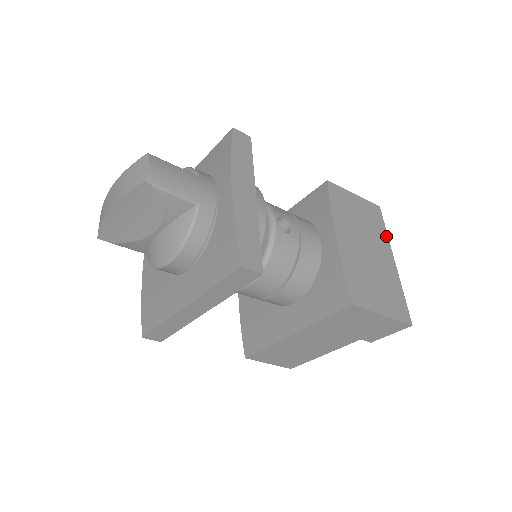
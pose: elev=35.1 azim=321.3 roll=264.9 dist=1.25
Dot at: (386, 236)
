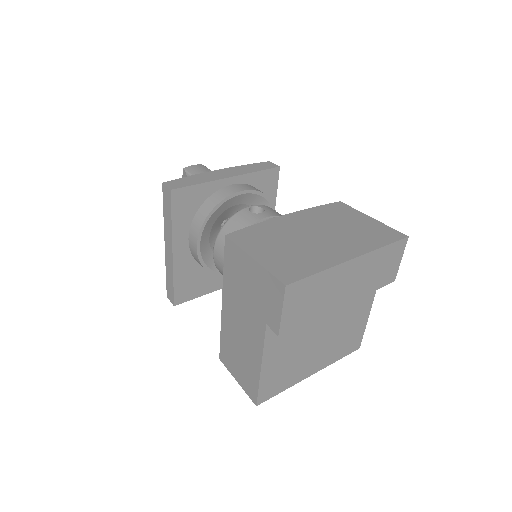
Dot at: (375, 247)
